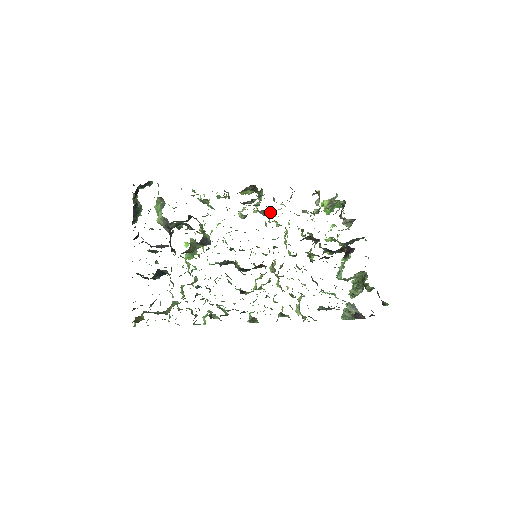
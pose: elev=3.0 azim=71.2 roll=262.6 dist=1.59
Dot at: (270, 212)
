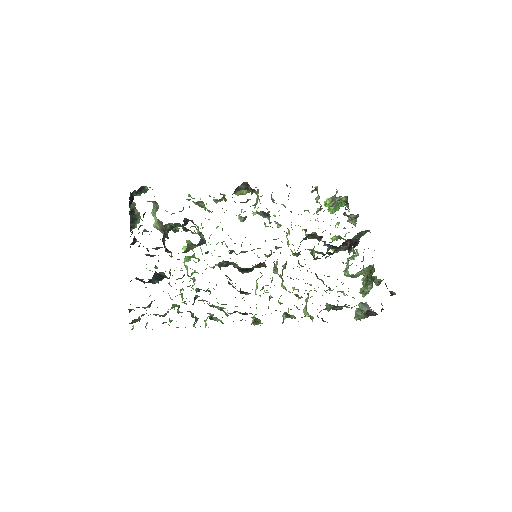
Dot at: (268, 211)
